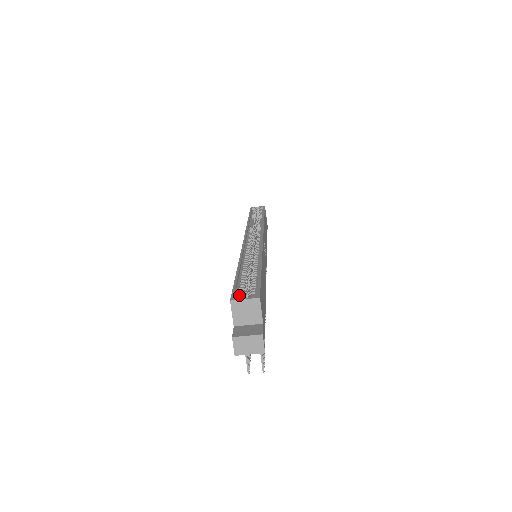
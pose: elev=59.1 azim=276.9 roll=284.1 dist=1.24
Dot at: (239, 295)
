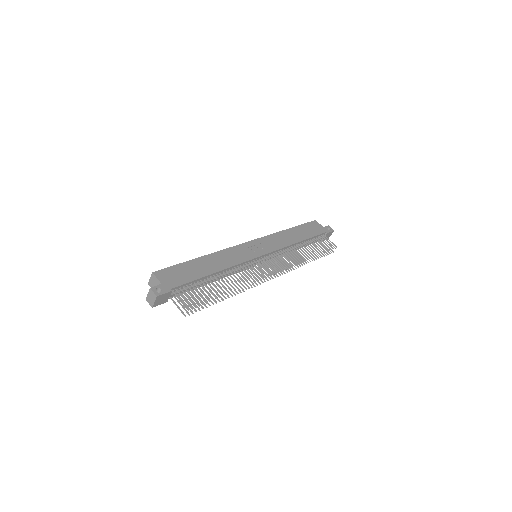
Dot at: occluded
